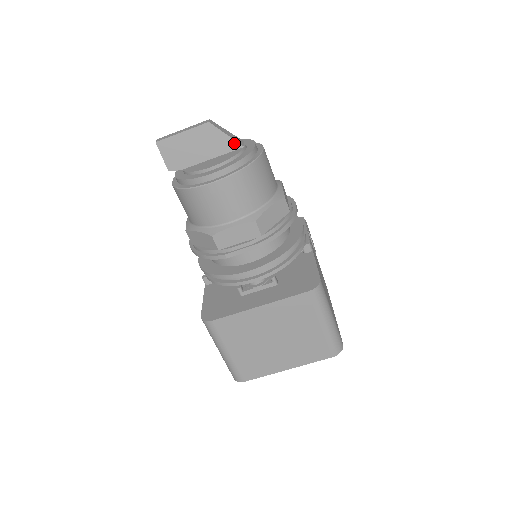
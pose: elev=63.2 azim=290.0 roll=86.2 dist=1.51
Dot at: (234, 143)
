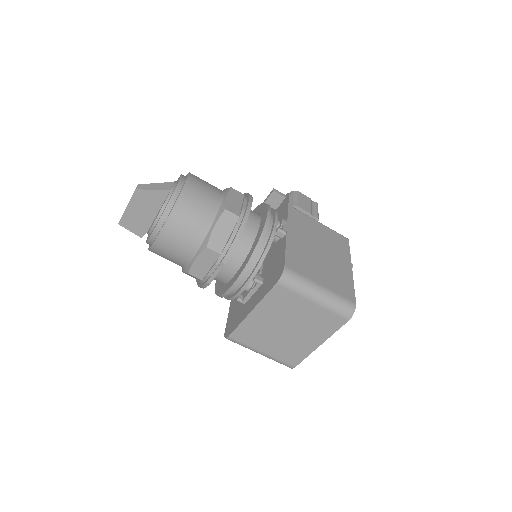
Dot at: (162, 192)
